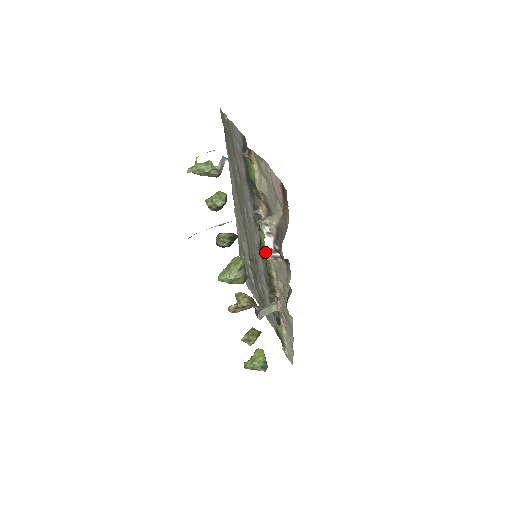
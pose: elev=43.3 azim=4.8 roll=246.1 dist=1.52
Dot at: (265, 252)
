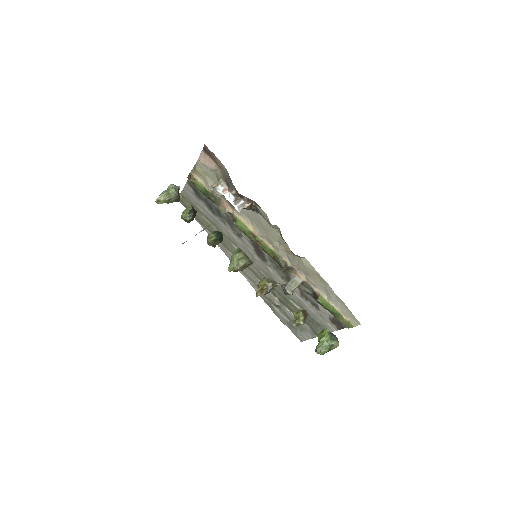
Dot at: (252, 236)
